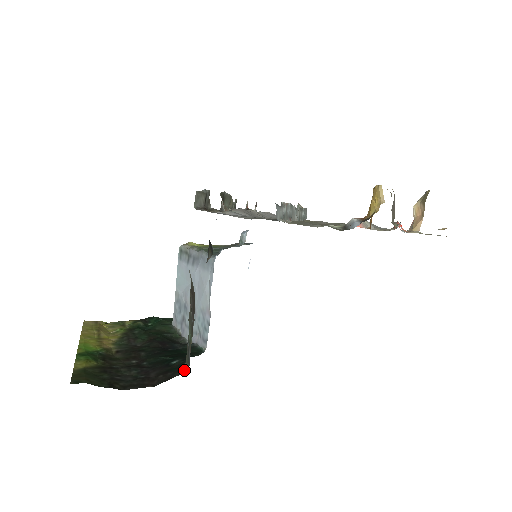
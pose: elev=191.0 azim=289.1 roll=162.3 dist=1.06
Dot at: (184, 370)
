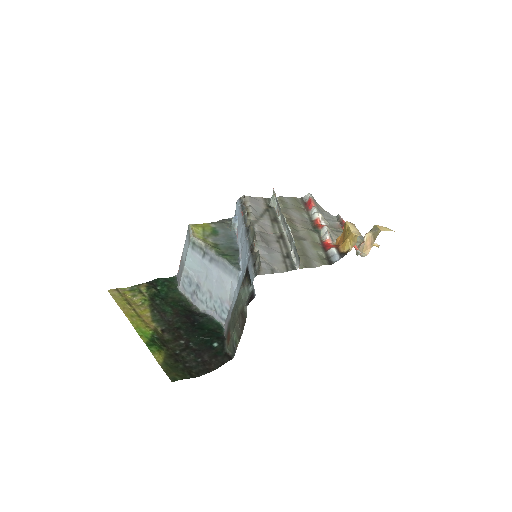
Dot at: (229, 356)
